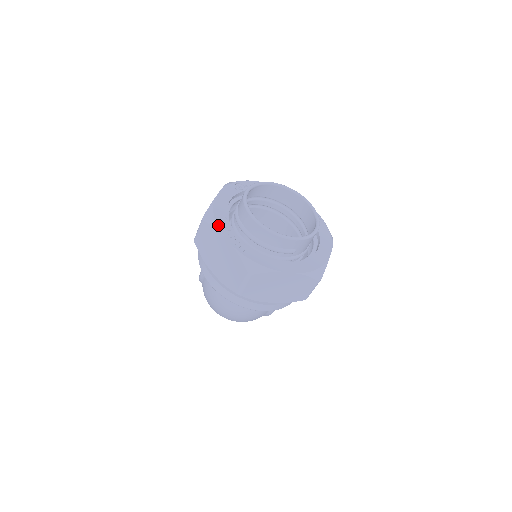
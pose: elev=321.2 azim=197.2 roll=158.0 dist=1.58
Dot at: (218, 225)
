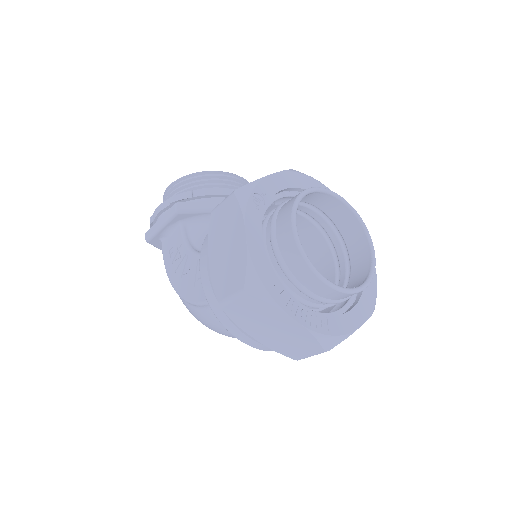
Dot at: (275, 299)
